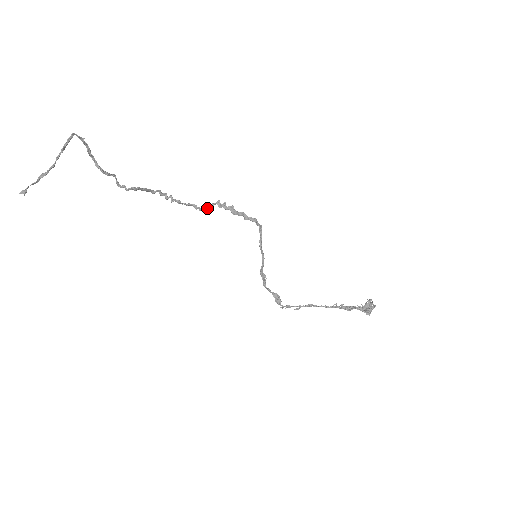
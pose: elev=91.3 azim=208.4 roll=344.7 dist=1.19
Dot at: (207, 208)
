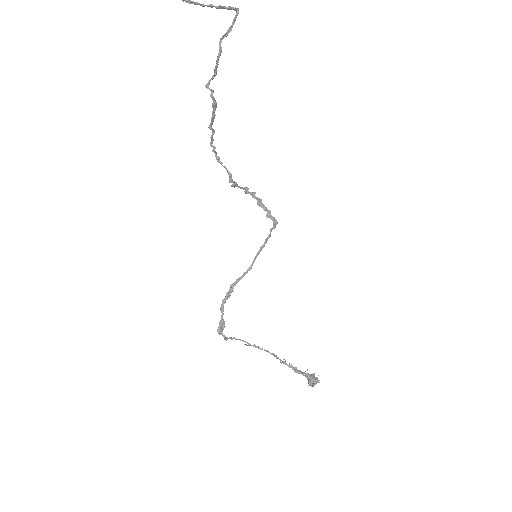
Dot at: (235, 184)
